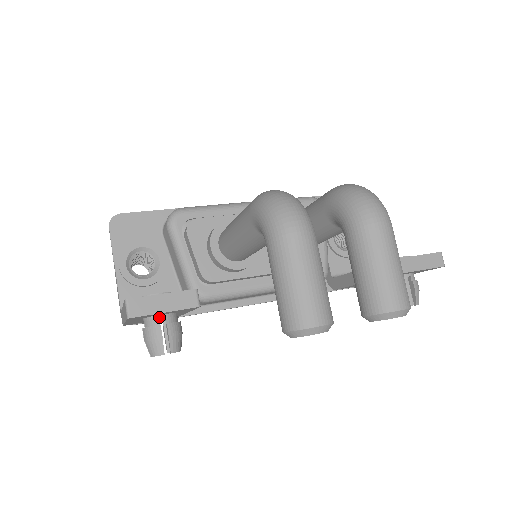
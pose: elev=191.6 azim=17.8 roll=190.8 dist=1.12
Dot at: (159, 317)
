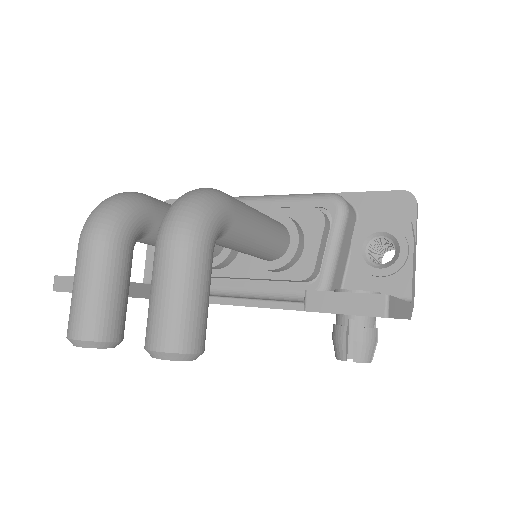
Dot at: occluded
